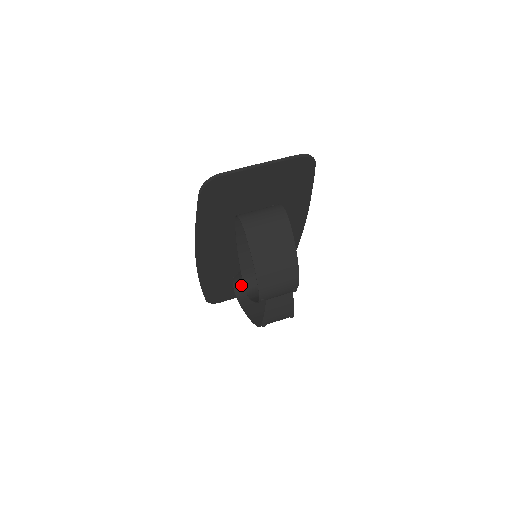
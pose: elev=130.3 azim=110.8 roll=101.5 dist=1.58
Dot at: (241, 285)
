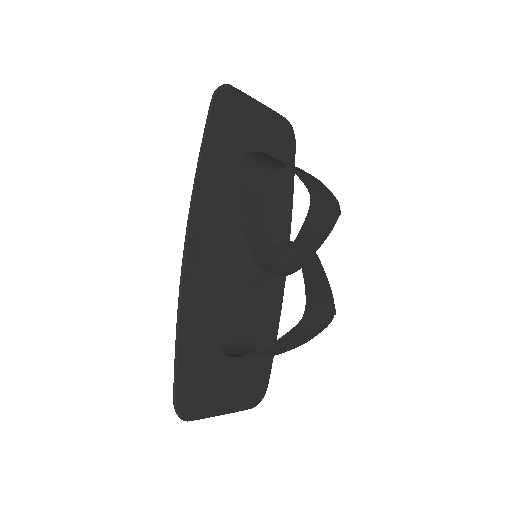
Dot at: (229, 349)
